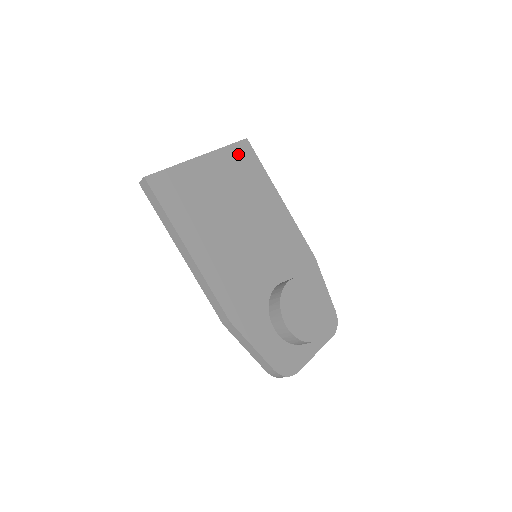
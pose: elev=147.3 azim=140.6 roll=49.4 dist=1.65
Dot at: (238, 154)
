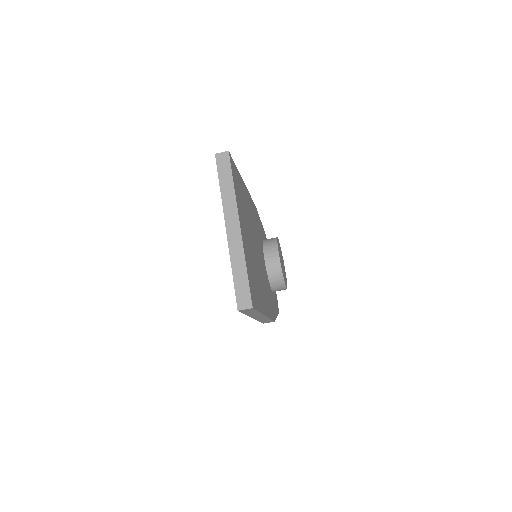
Dot at: (235, 181)
